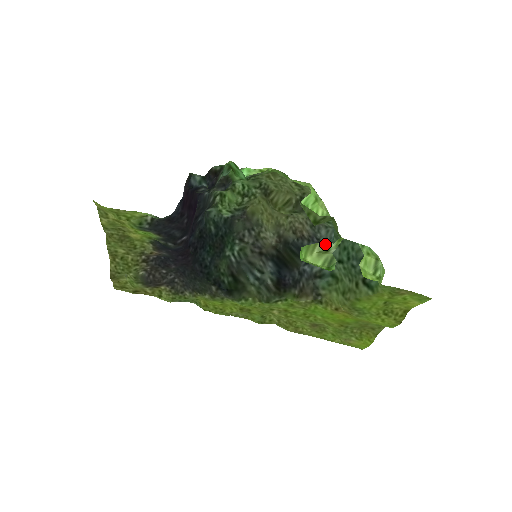
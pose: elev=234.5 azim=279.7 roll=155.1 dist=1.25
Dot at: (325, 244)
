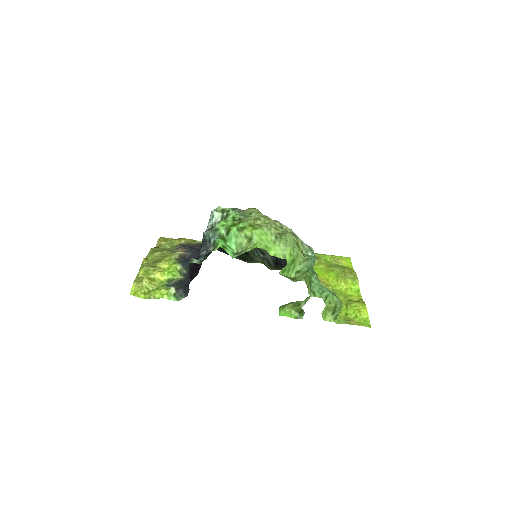
Dot at: (297, 302)
